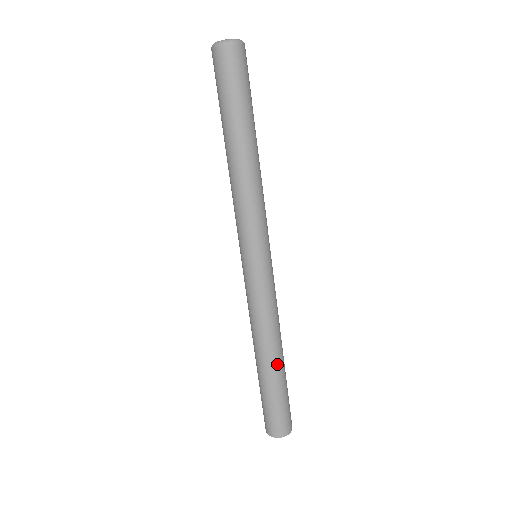
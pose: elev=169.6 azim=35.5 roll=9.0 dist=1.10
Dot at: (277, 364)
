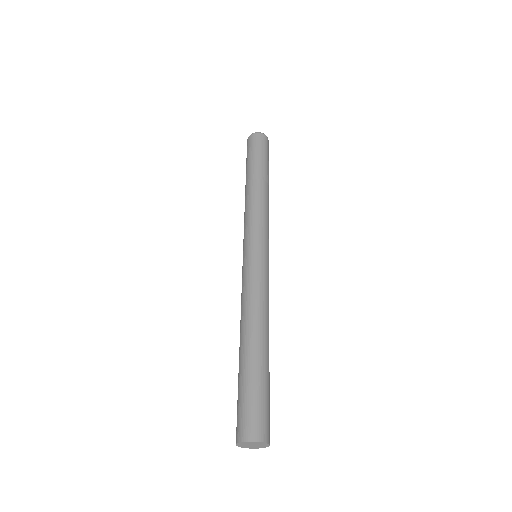
Dot at: (254, 345)
